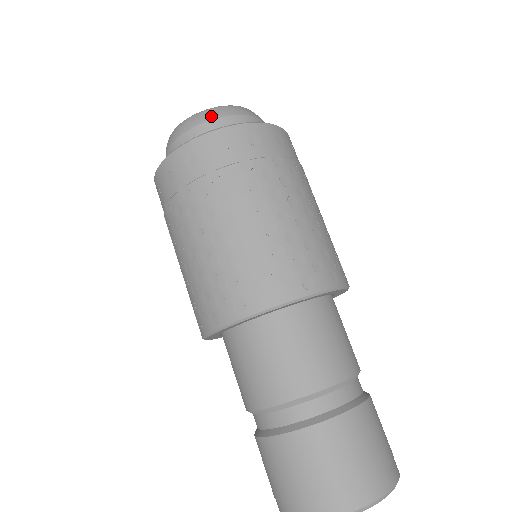
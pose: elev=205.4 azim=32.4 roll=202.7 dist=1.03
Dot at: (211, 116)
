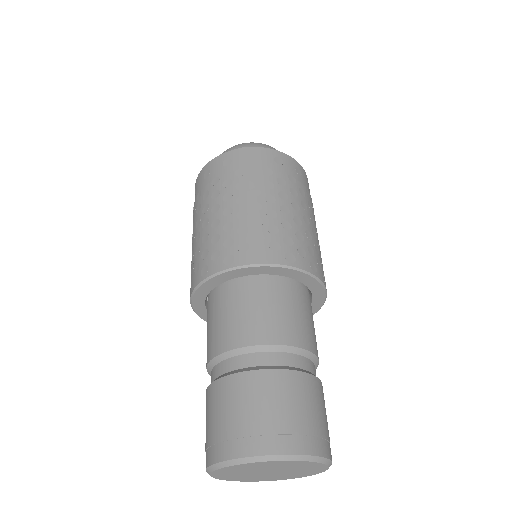
Dot at: (270, 148)
